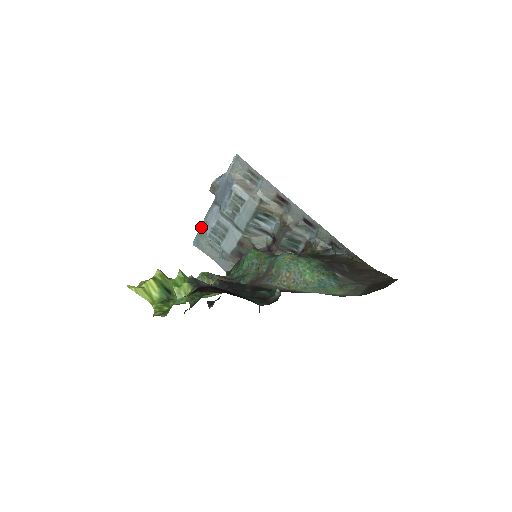
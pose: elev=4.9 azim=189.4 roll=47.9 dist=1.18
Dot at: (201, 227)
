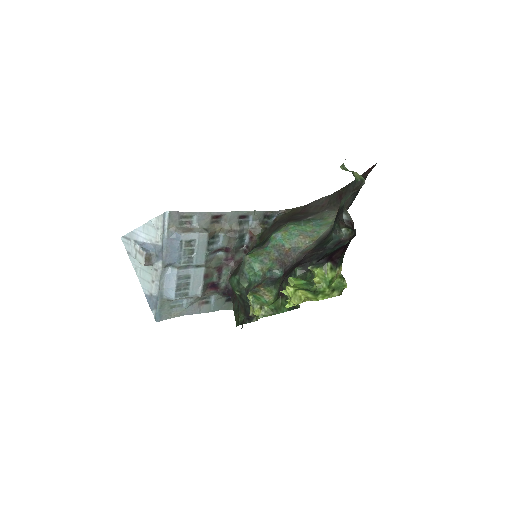
Dot at: (159, 299)
